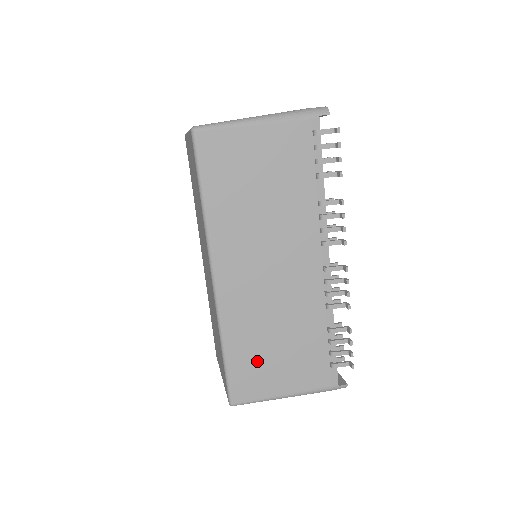
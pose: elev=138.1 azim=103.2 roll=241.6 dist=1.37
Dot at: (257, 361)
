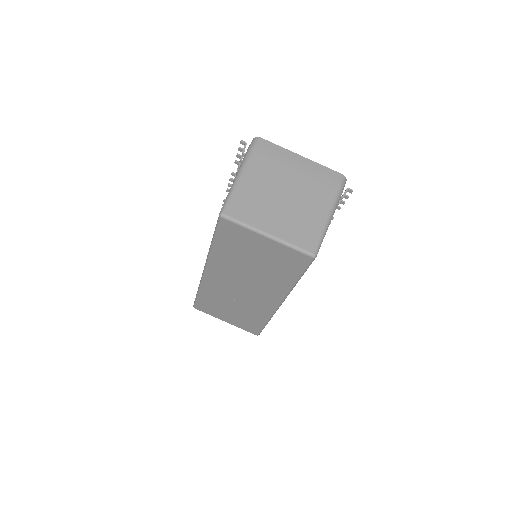
Dot at: occluded
